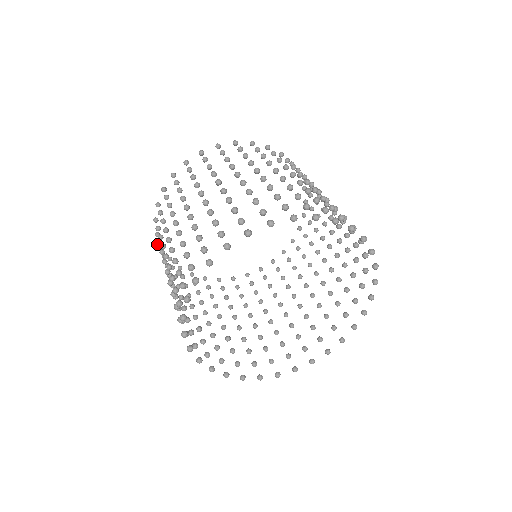
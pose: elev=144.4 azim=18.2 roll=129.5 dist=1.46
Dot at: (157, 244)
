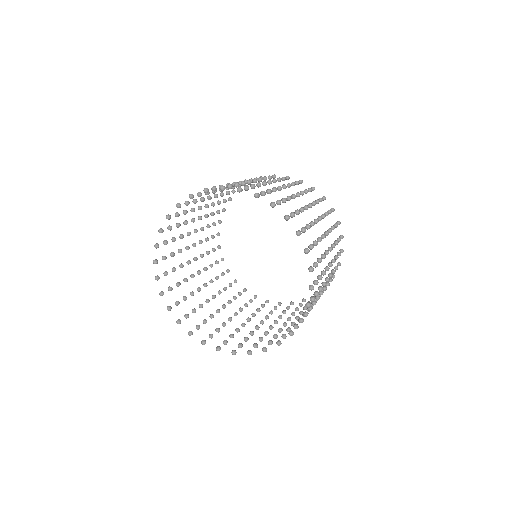
Dot at: (216, 211)
